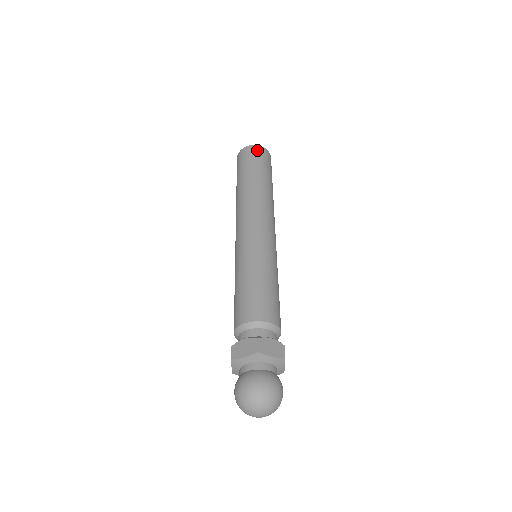
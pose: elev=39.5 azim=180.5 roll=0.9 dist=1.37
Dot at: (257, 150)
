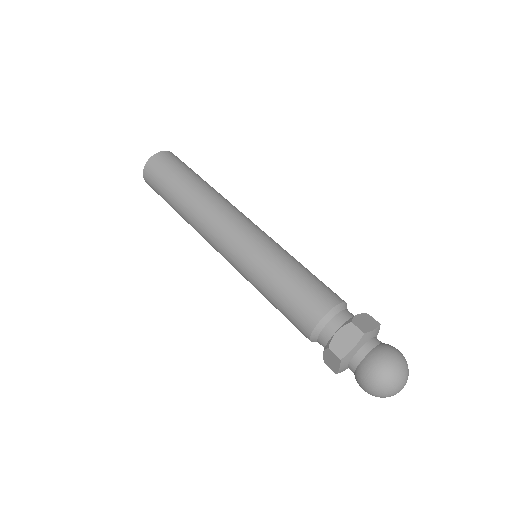
Dot at: (150, 170)
